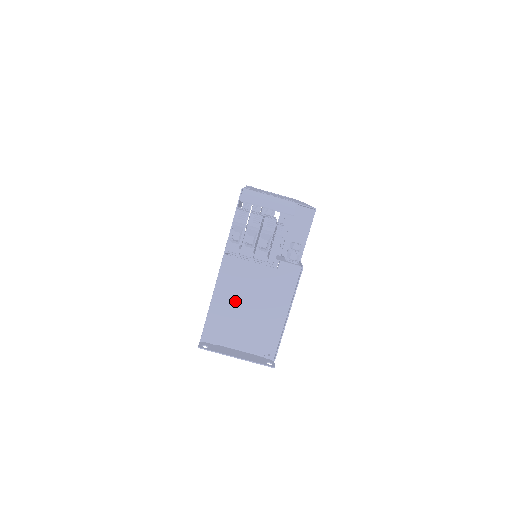
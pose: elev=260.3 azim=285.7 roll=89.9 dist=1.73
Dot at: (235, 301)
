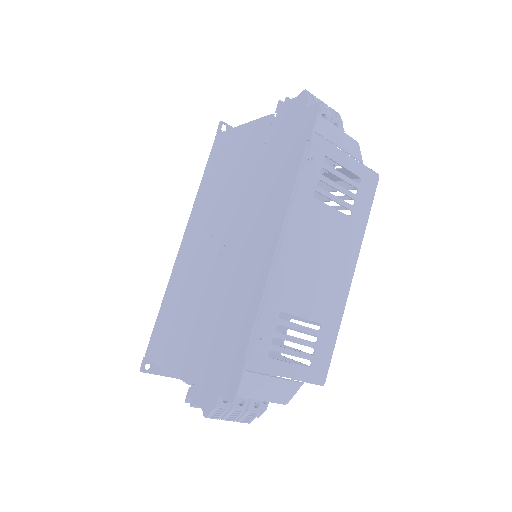
Dot at: occluded
